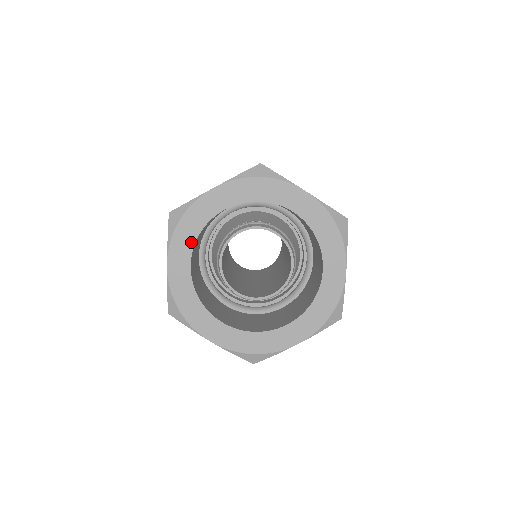
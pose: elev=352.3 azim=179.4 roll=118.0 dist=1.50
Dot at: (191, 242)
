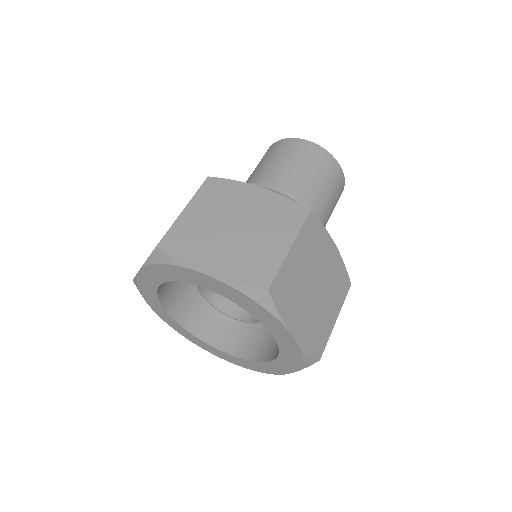
Dot at: (166, 278)
